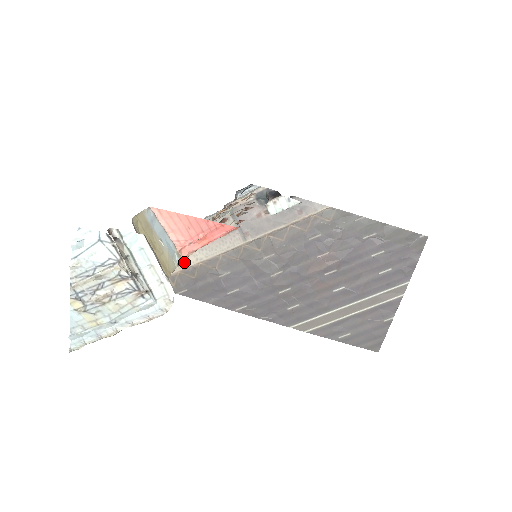
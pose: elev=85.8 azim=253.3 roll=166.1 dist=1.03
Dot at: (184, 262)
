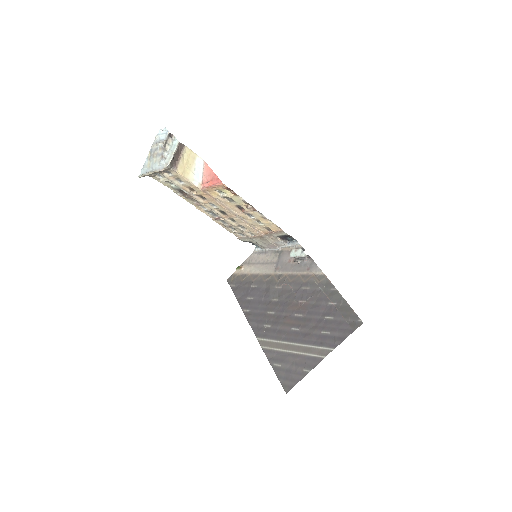
Dot at: (244, 269)
